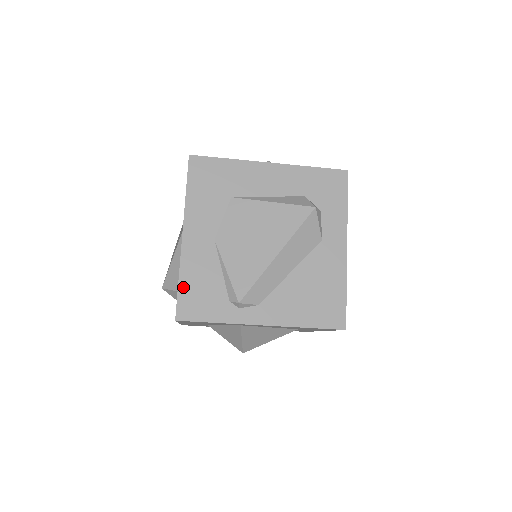
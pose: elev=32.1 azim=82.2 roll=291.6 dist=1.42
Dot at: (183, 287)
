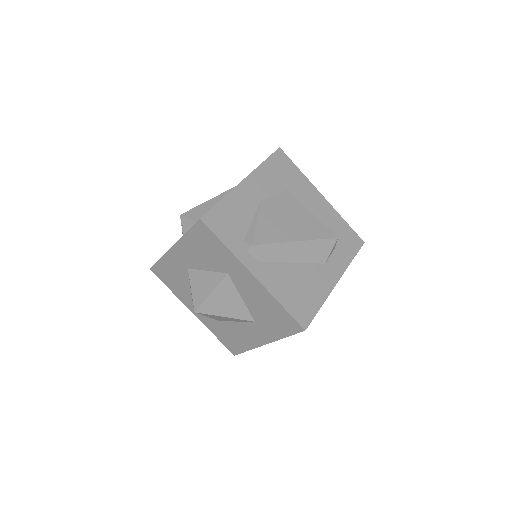
Dot at: (221, 206)
